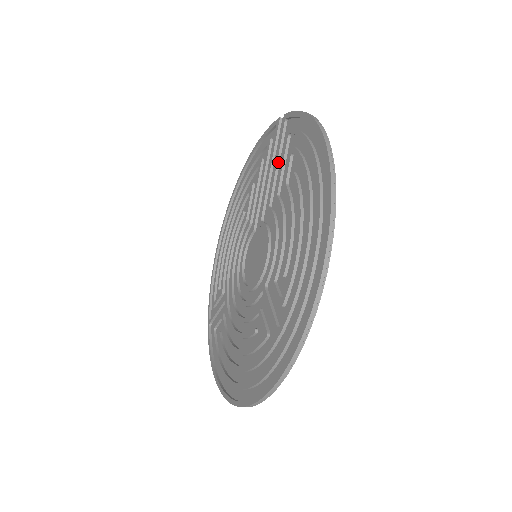
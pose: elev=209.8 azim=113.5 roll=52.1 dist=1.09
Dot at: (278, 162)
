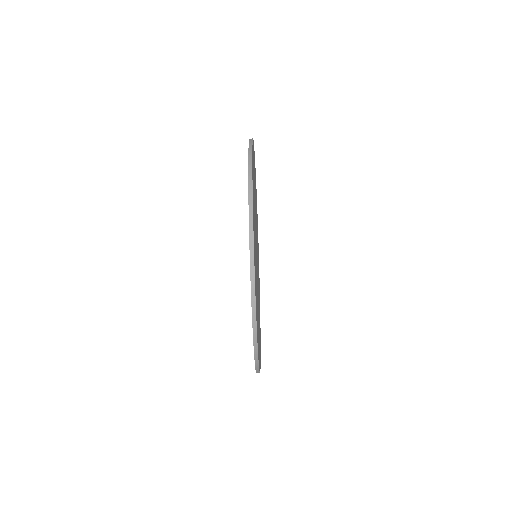
Dot at: occluded
